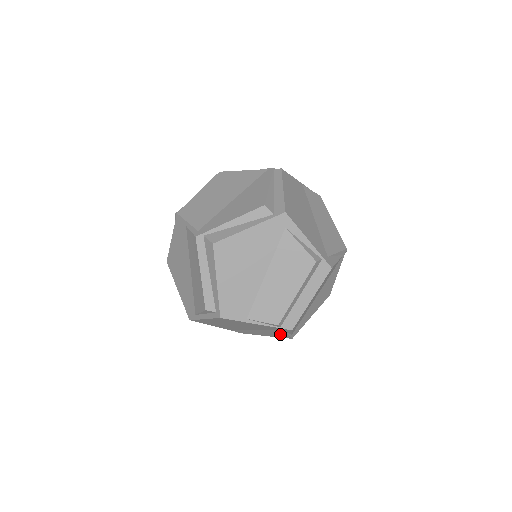
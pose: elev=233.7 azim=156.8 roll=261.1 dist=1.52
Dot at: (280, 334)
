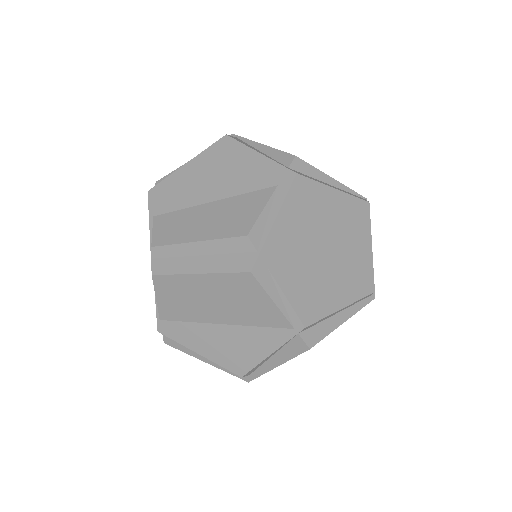
Dot at: occluded
